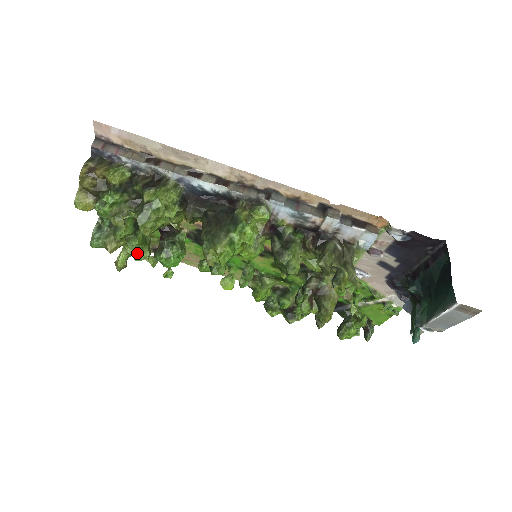
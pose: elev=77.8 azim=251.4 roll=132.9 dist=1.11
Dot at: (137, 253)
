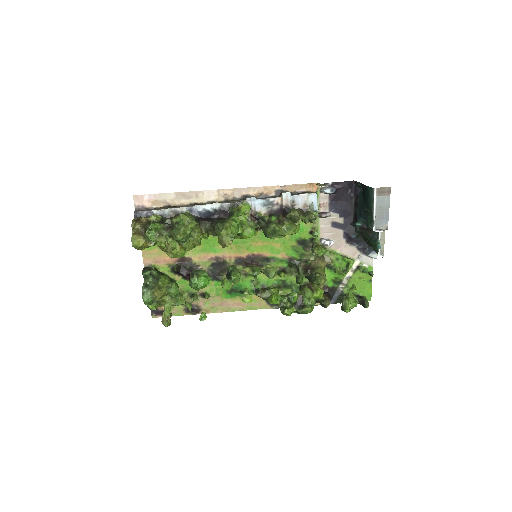
Dot at: (176, 301)
